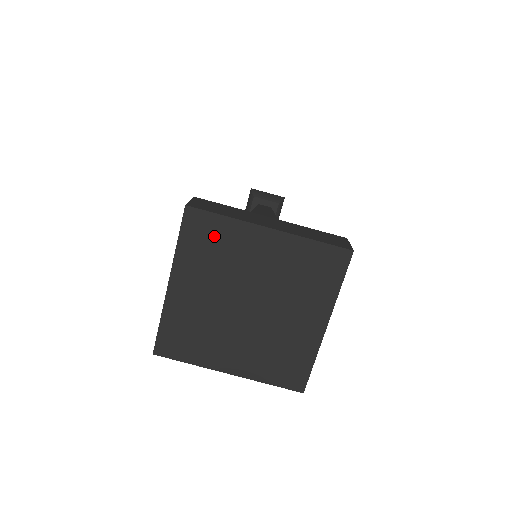
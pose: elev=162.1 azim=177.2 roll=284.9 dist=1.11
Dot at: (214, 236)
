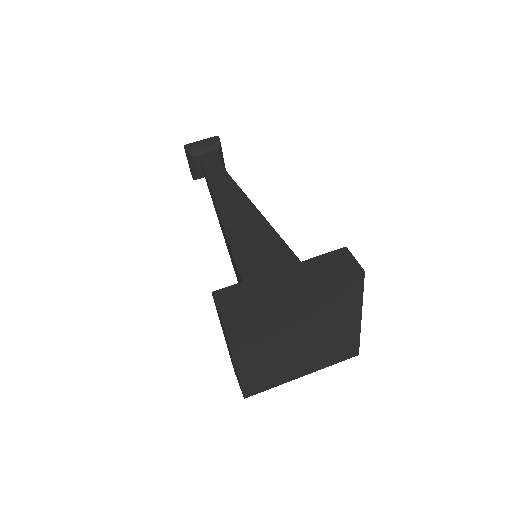
Dot at: (255, 323)
